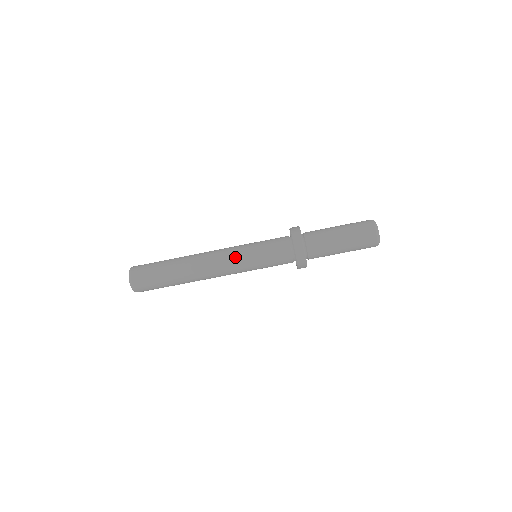
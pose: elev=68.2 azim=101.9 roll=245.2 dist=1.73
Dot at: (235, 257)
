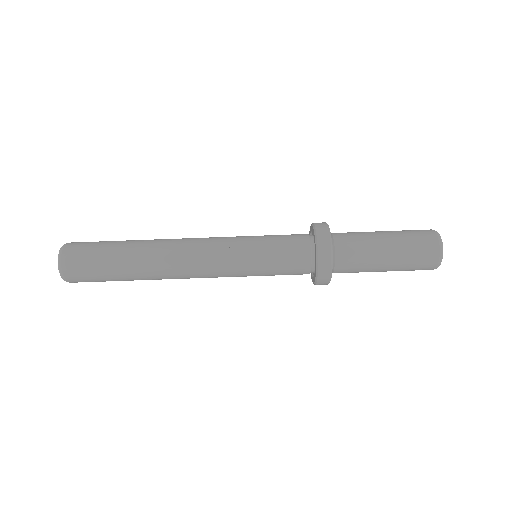
Dot at: (226, 262)
